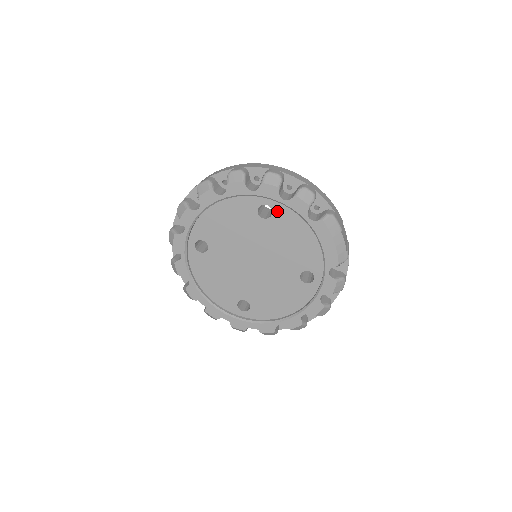
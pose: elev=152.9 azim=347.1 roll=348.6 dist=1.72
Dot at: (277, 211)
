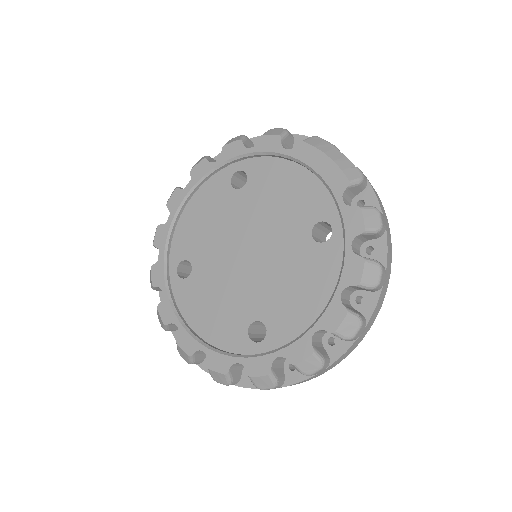
Dot at: (251, 170)
